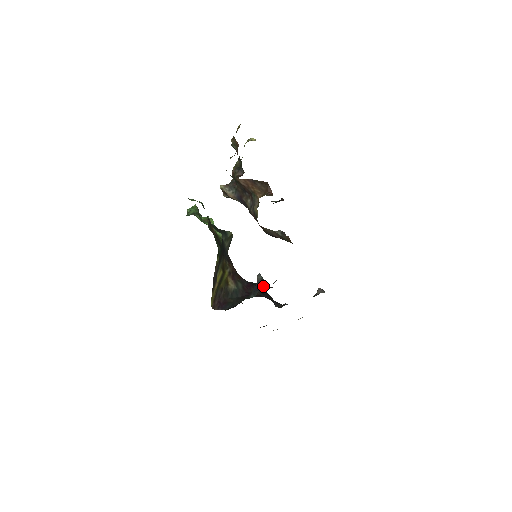
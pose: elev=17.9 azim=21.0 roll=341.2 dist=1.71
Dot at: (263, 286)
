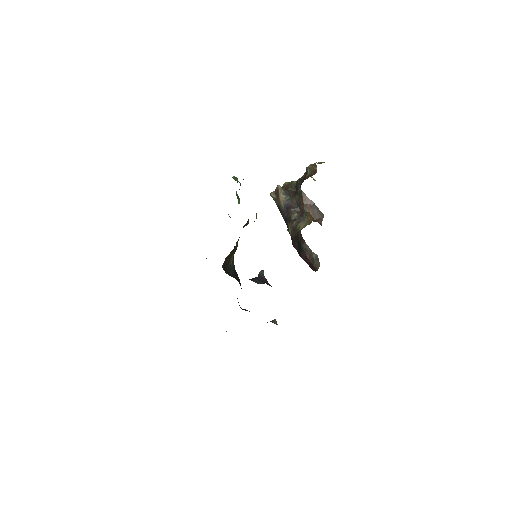
Dot at: (267, 282)
